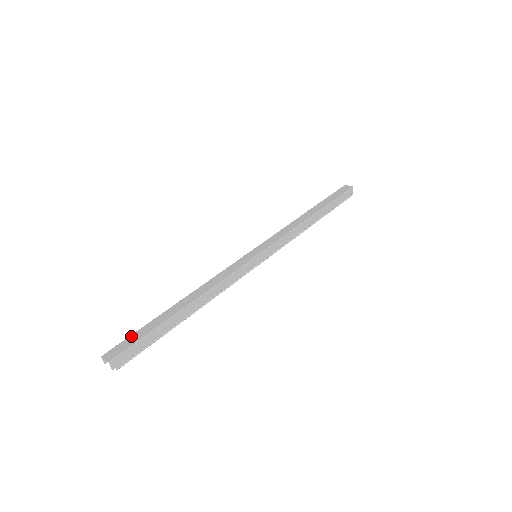
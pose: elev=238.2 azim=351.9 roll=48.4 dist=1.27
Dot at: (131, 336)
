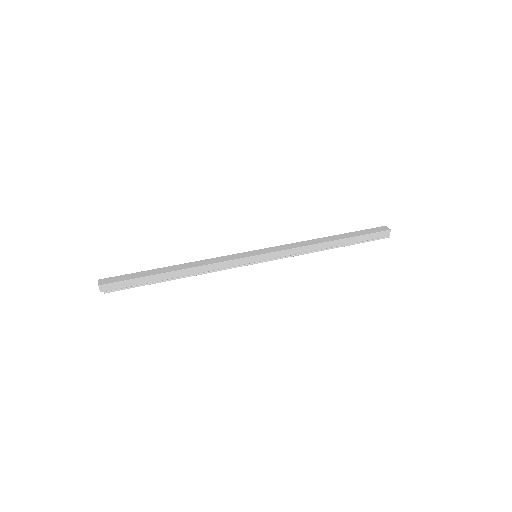
Dot at: (125, 275)
